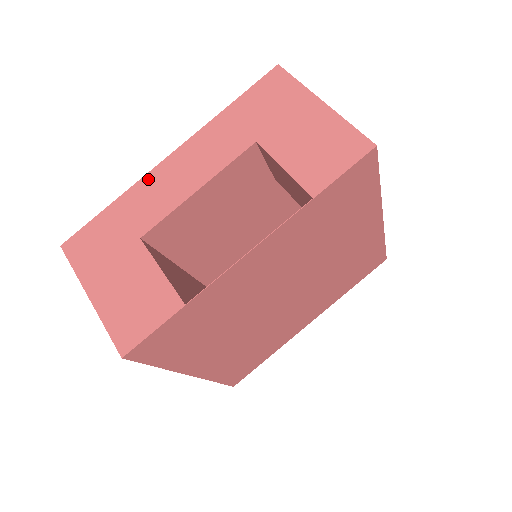
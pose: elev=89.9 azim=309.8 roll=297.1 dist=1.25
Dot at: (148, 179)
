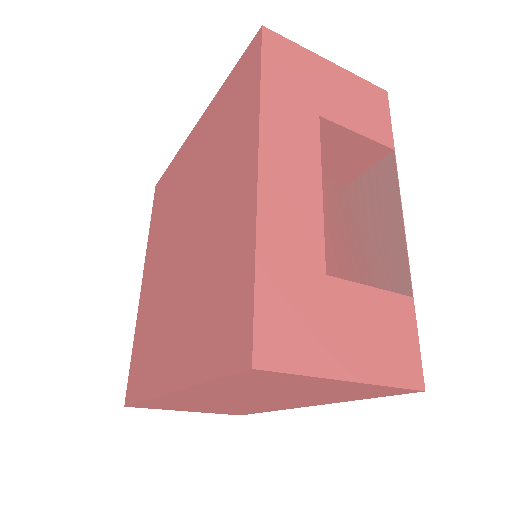
Dot at: (266, 206)
